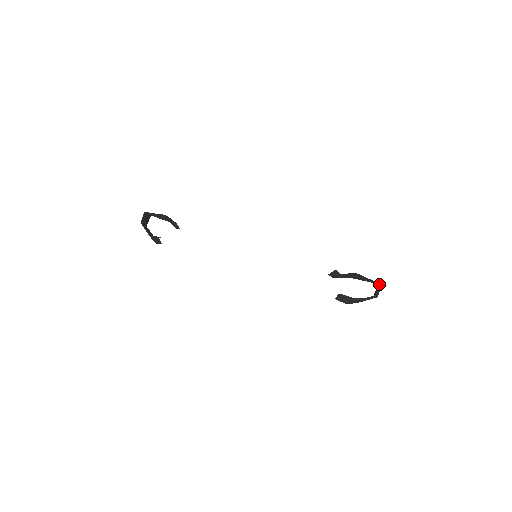
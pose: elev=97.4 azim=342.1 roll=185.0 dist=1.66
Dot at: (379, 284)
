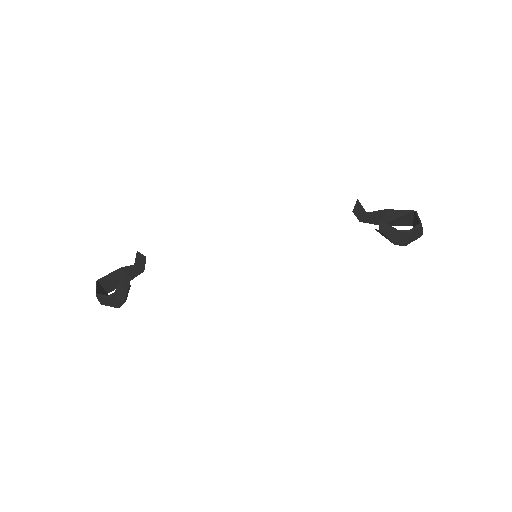
Dot at: (415, 211)
